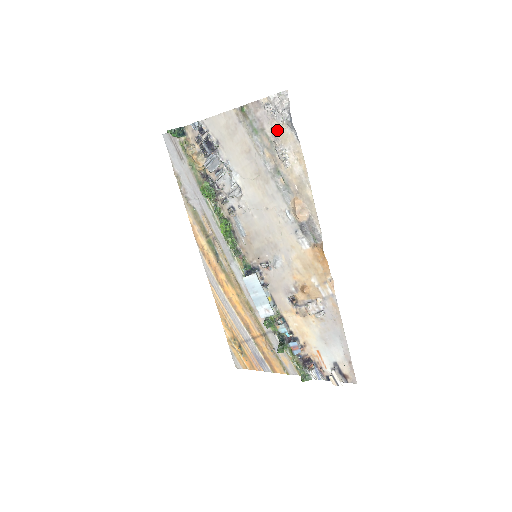
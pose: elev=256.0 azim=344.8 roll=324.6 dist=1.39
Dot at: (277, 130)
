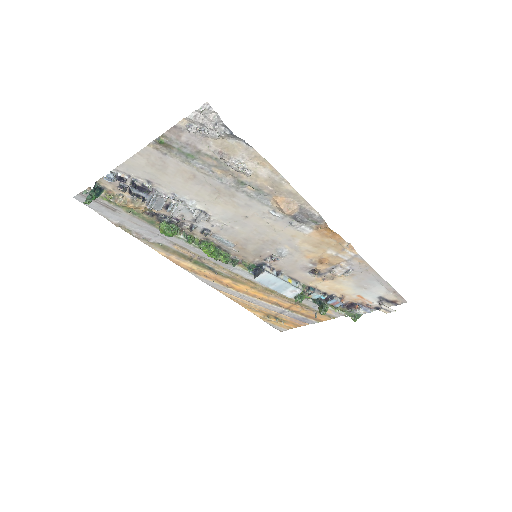
Dot at: (217, 146)
